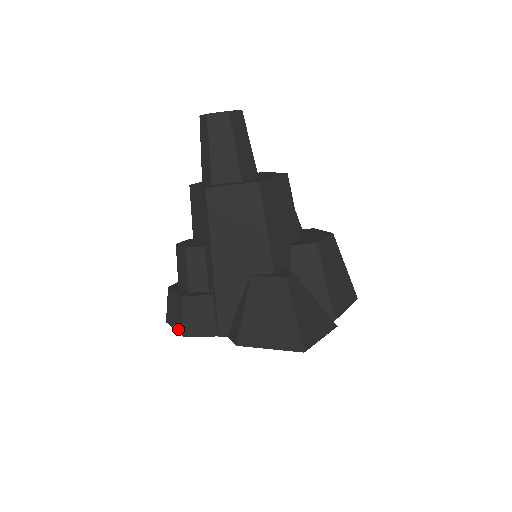
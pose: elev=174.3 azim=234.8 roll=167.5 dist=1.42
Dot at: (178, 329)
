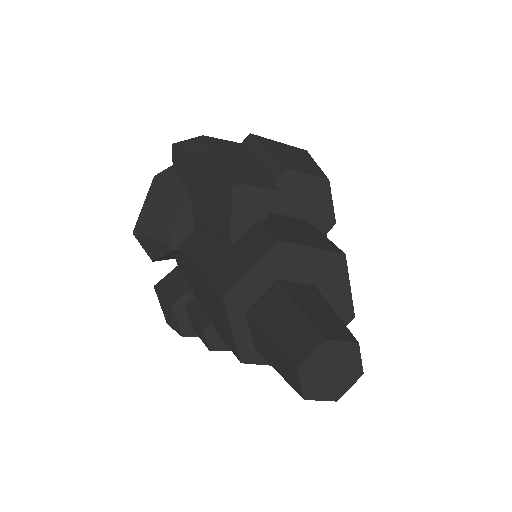
Dot at: occluded
